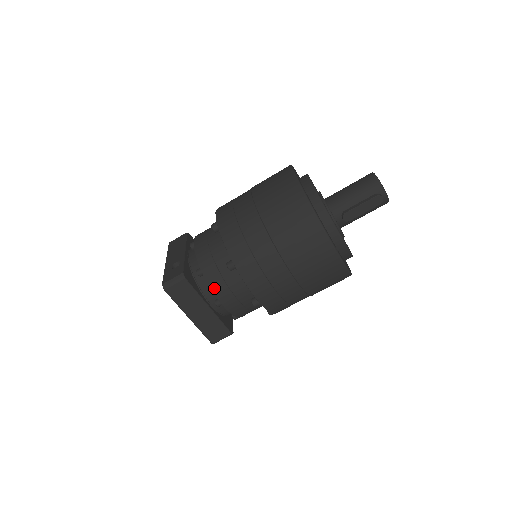
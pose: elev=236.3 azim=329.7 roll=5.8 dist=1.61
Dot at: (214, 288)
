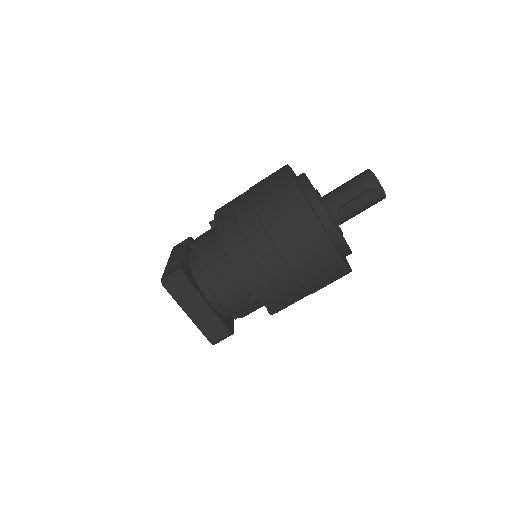
Dot at: (211, 283)
